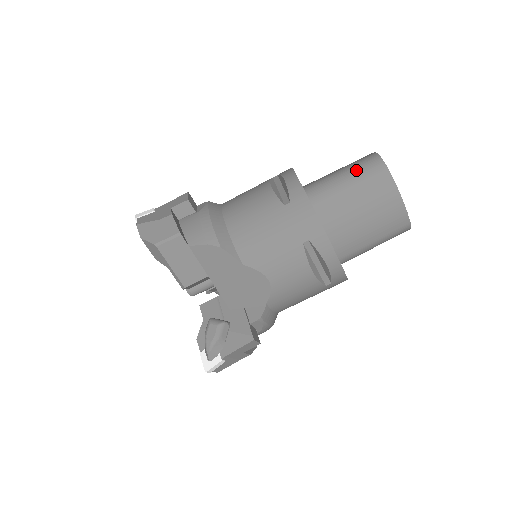
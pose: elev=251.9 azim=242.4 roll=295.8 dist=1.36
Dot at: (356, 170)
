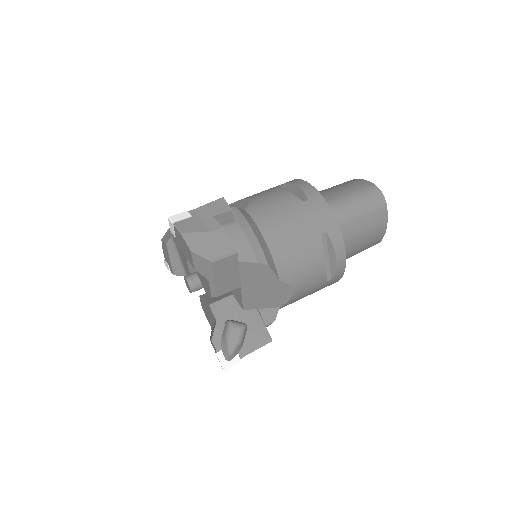
Dot at: occluded
